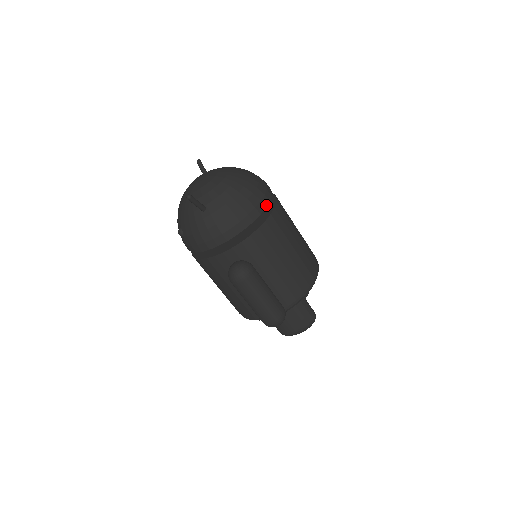
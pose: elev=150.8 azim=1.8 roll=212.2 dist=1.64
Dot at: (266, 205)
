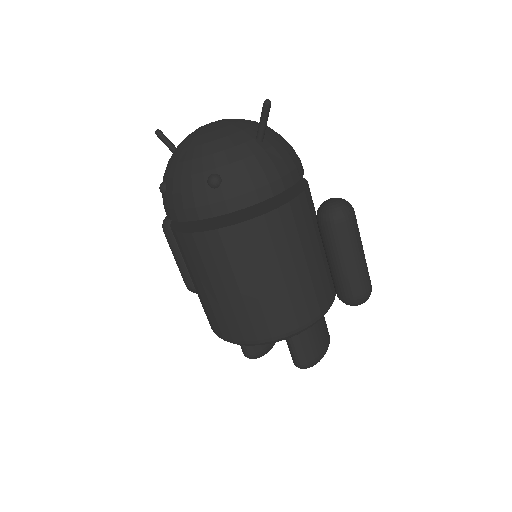
Dot at: occluded
